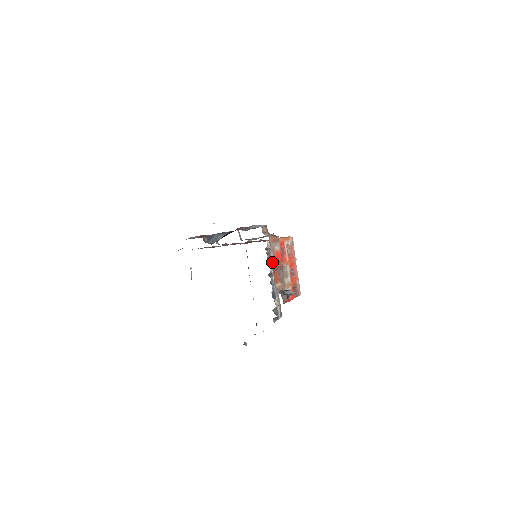
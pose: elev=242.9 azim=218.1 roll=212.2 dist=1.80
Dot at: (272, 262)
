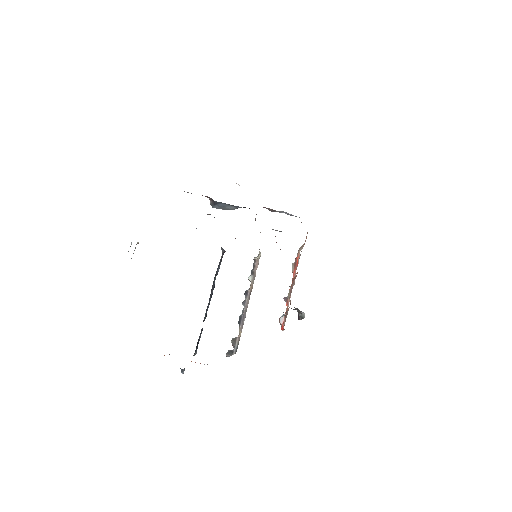
Dot at: occluded
